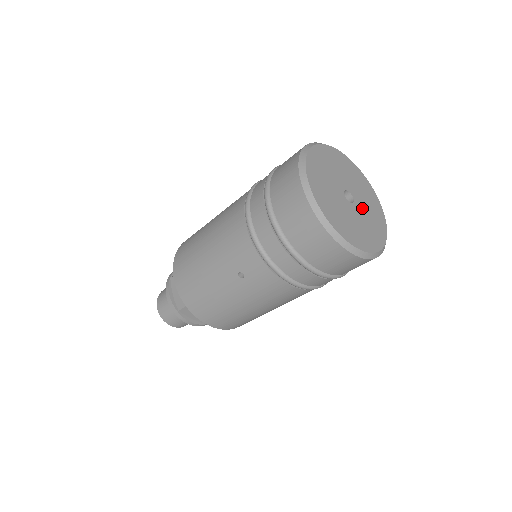
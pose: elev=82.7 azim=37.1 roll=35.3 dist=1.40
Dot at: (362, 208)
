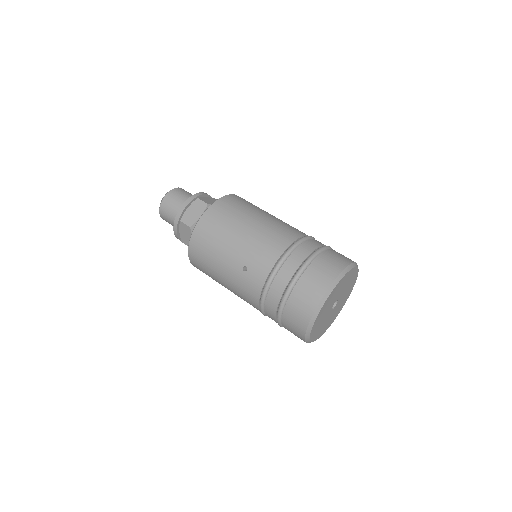
Dot at: (331, 314)
